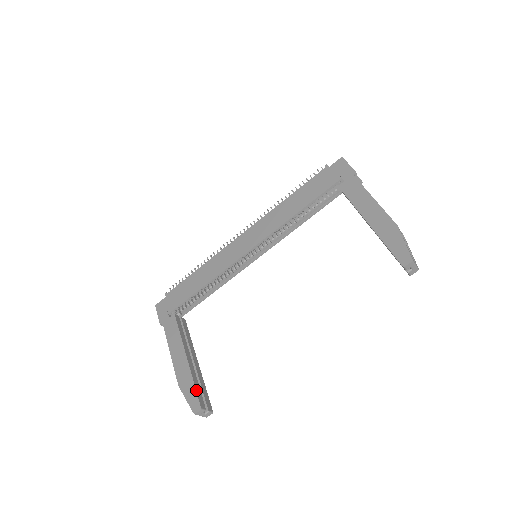
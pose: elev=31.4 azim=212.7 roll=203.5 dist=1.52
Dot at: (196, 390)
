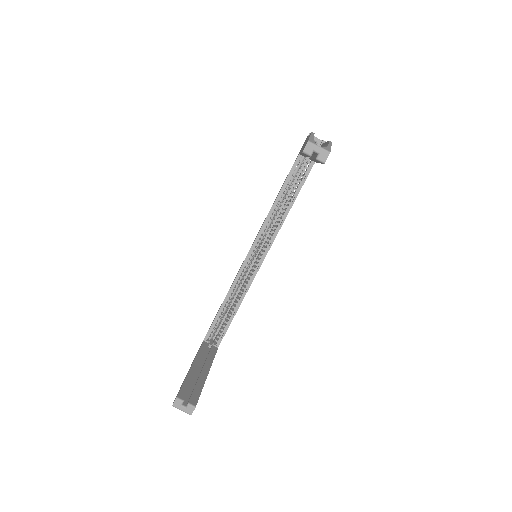
Dot at: (182, 385)
